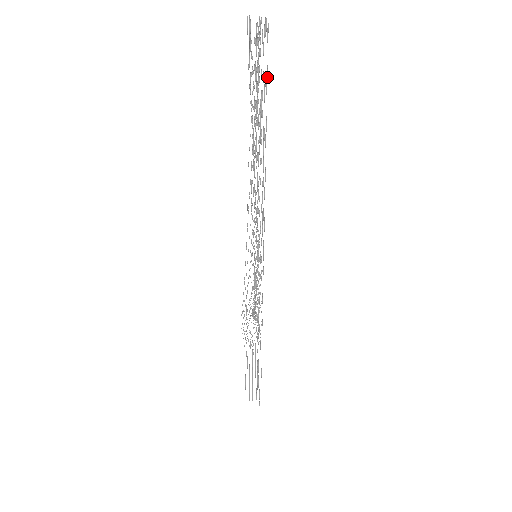
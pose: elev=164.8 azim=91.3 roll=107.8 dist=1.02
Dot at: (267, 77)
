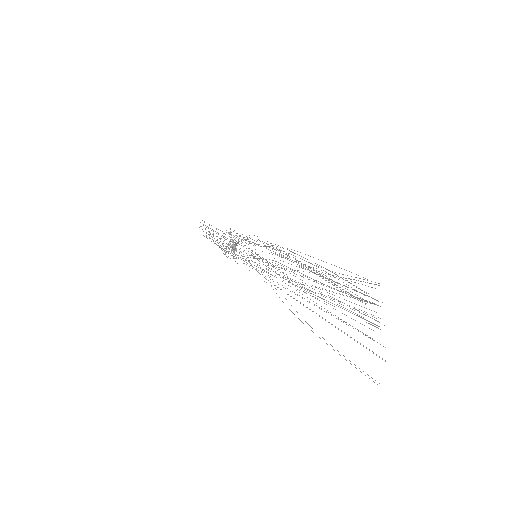
Dot at: occluded
